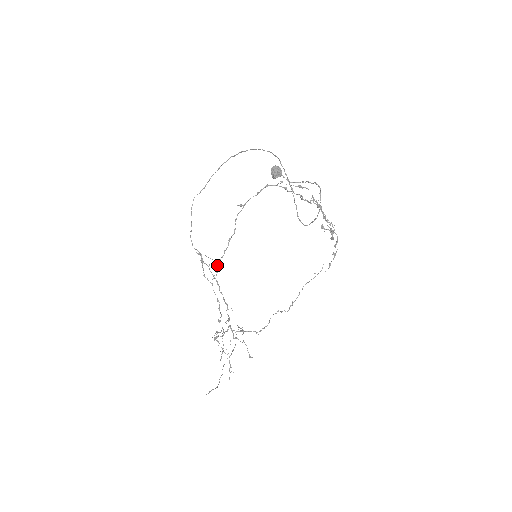
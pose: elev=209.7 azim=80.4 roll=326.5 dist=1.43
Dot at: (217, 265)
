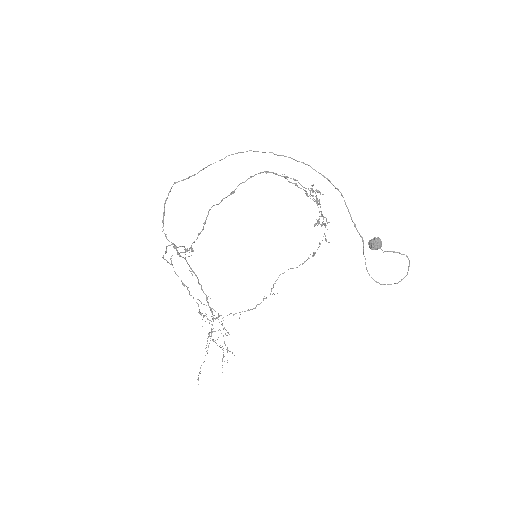
Dot at: (187, 250)
